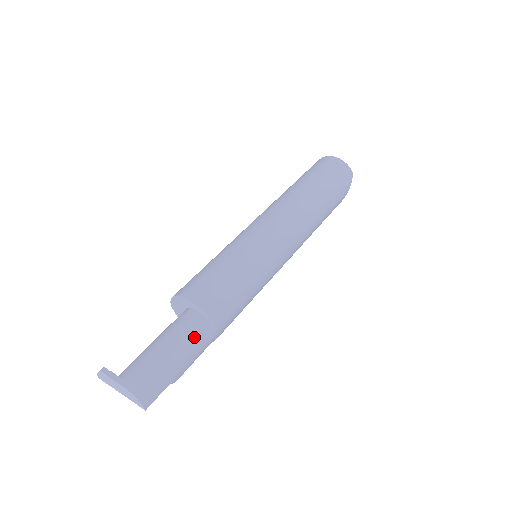
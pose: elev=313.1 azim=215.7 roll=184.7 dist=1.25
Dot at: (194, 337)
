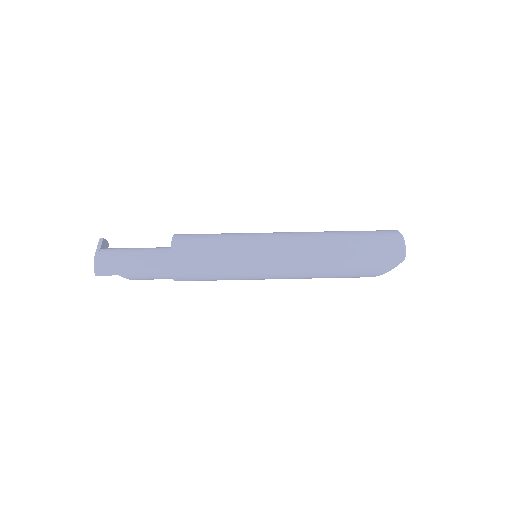
Dot at: (153, 262)
